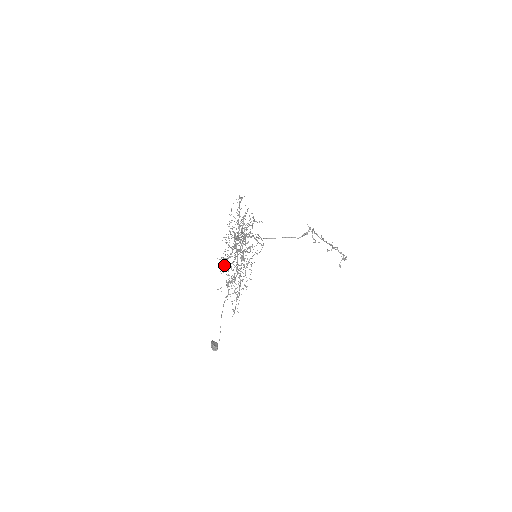
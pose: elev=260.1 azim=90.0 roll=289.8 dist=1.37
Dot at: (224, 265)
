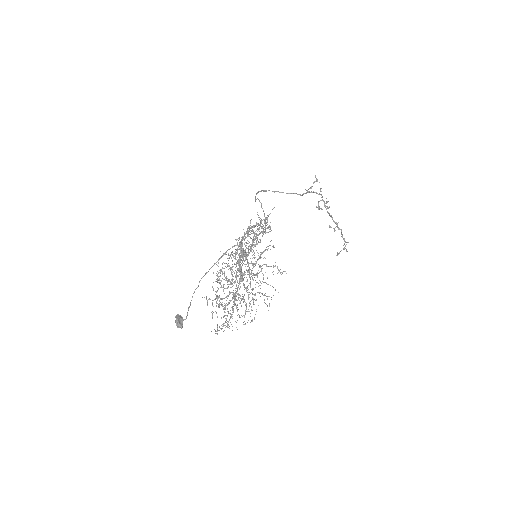
Dot at: occluded
